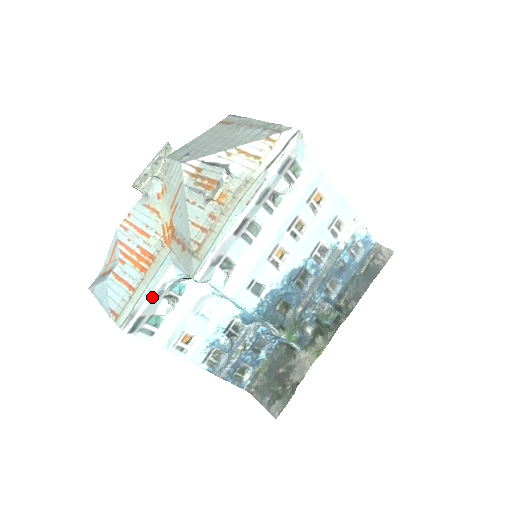
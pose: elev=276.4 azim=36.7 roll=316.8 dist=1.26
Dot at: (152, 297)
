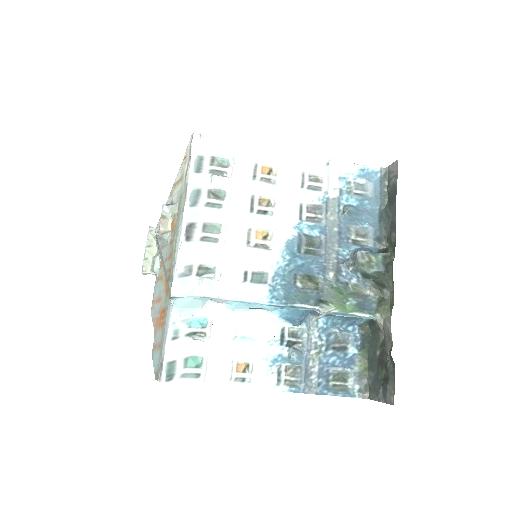
Dot at: (169, 339)
